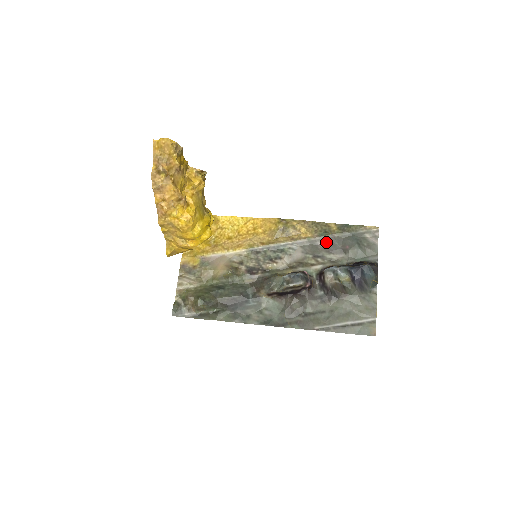
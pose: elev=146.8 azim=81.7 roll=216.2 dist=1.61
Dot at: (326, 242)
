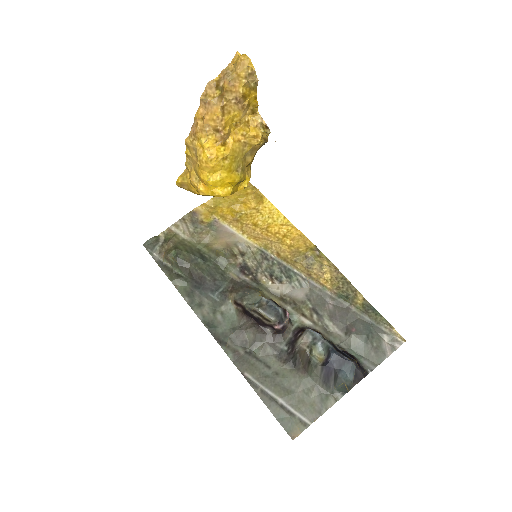
Dot at: (338, 306)
